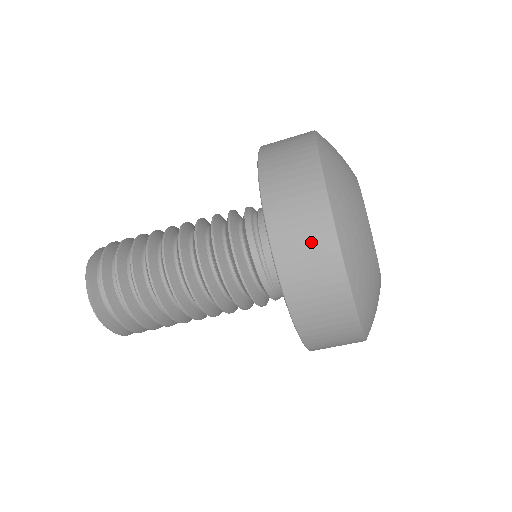
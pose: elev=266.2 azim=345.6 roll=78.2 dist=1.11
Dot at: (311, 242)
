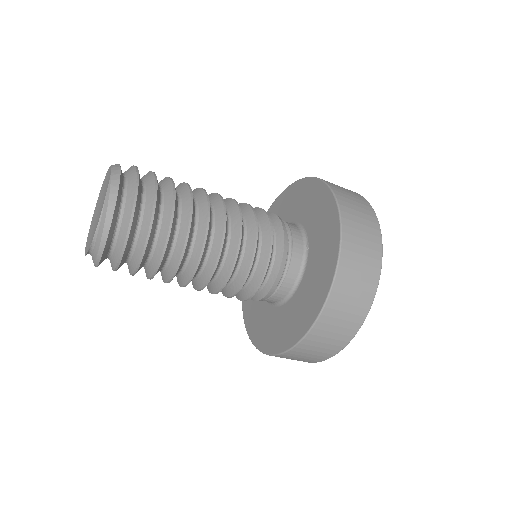
Dot at: (348, 318)
